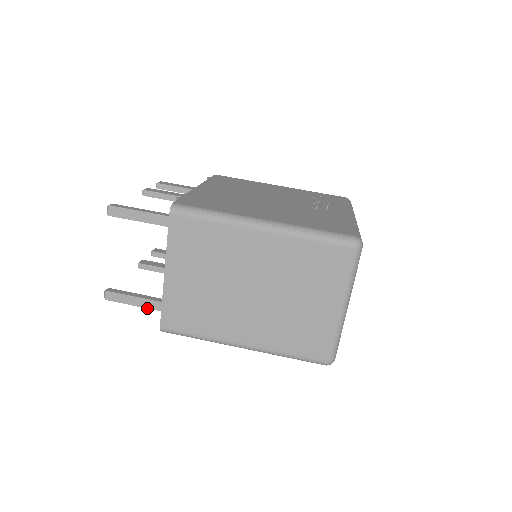
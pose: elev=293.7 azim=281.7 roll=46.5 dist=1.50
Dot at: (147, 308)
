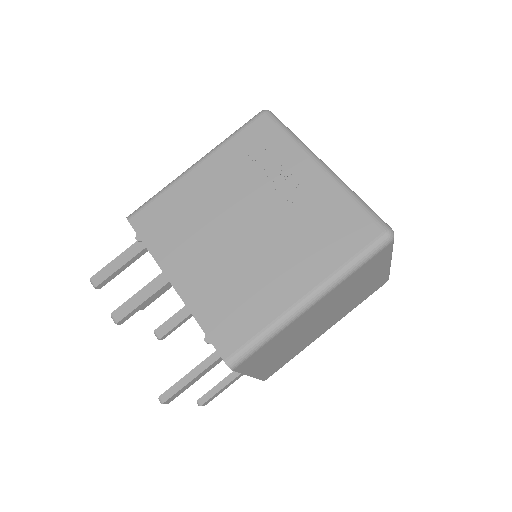
Dot at: occluded
